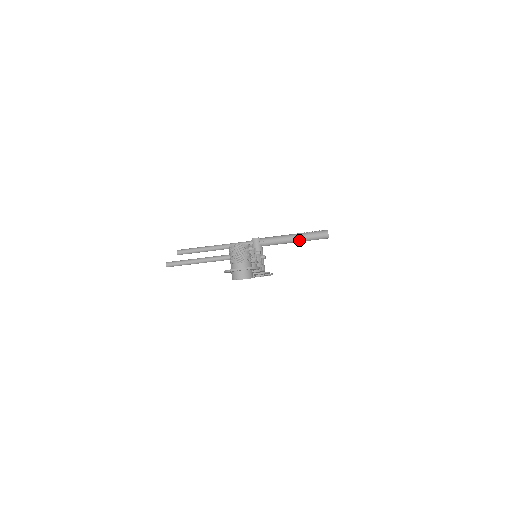
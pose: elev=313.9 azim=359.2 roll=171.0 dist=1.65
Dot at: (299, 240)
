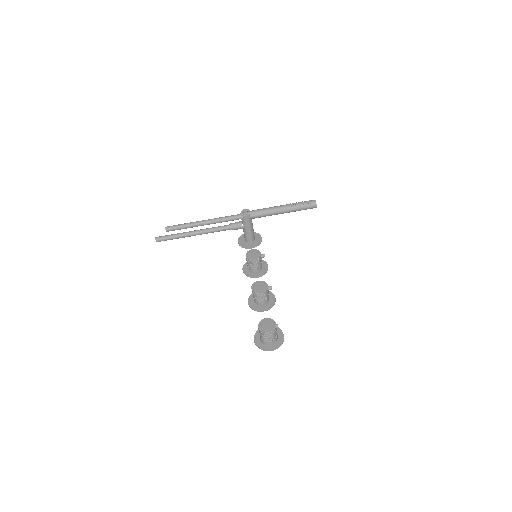
Dot at: (288, 212)
